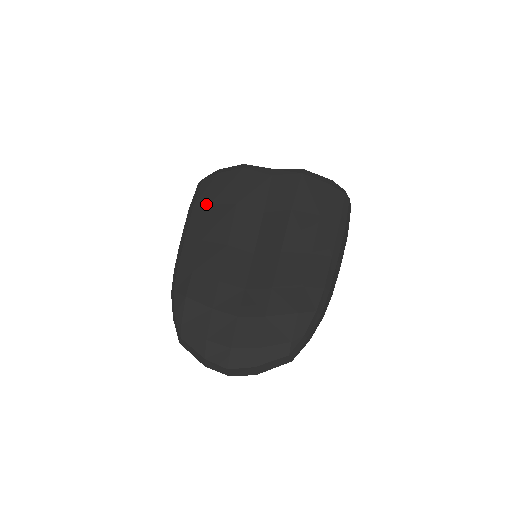
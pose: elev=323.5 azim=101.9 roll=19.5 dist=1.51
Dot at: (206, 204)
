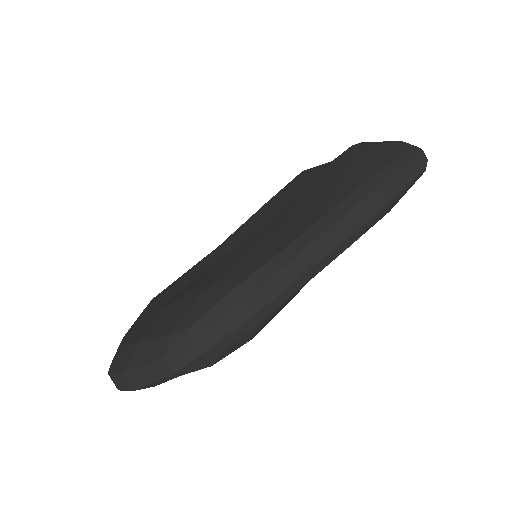
Dot at: occluded
